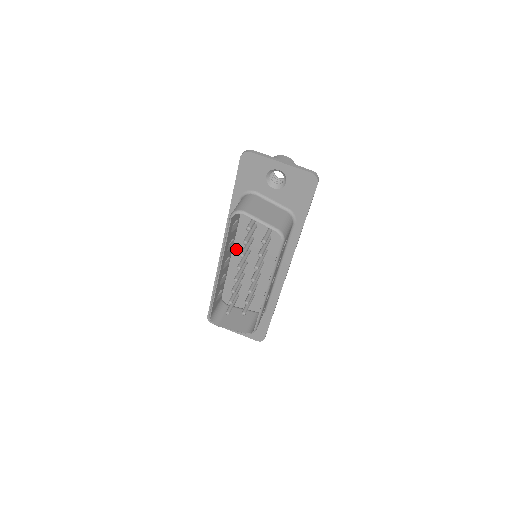
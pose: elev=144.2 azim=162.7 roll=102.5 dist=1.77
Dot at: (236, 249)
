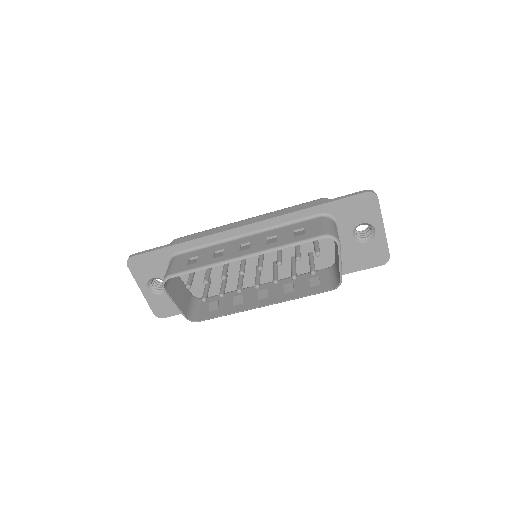
Dot at: occluded
